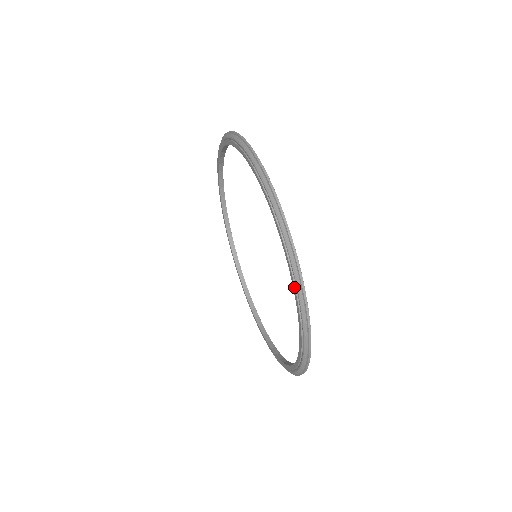
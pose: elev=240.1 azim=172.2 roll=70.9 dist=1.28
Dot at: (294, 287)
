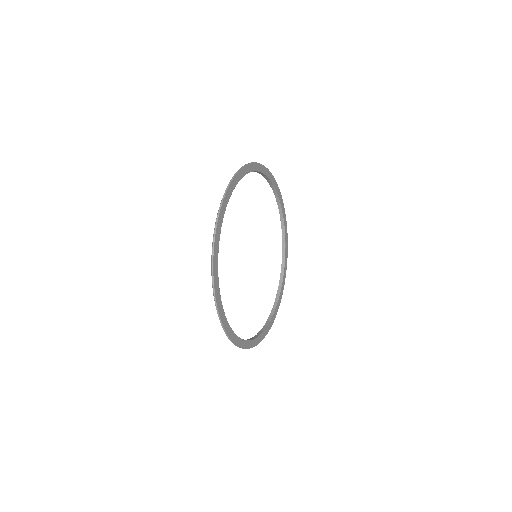
Dot at: occluded
